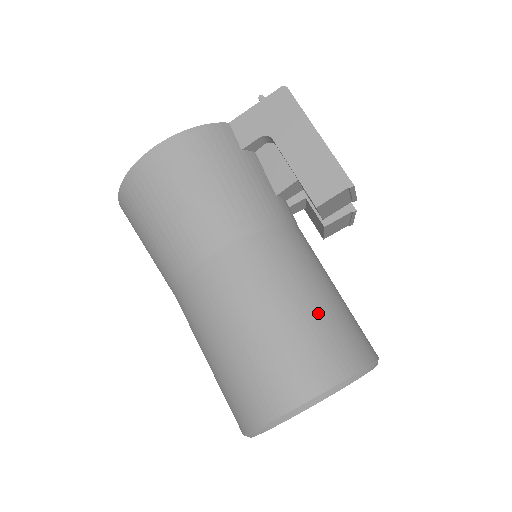
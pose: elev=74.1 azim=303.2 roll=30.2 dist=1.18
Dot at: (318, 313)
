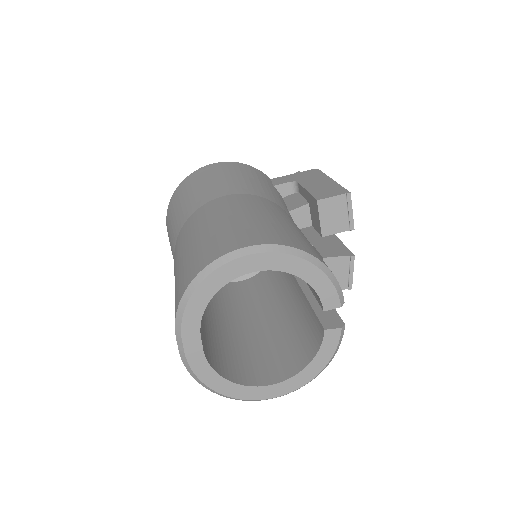
Dot at: (294, 230)
